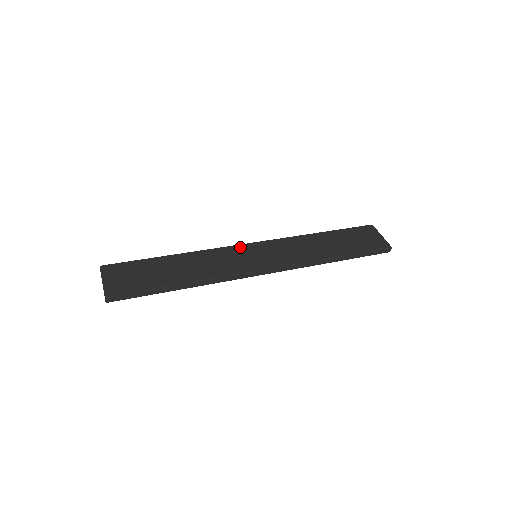
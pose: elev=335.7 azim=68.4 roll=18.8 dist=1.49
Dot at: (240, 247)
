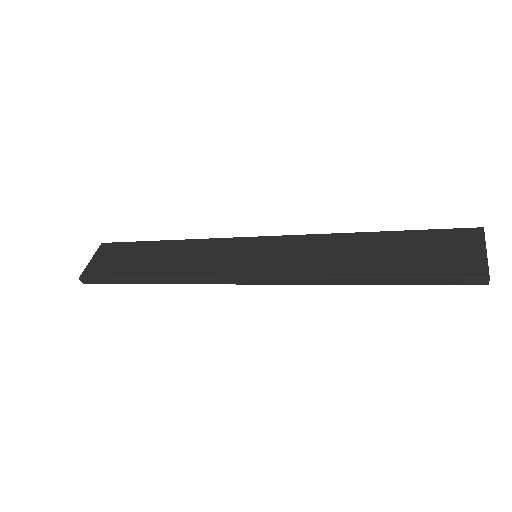
Dot at: (242, 241)
